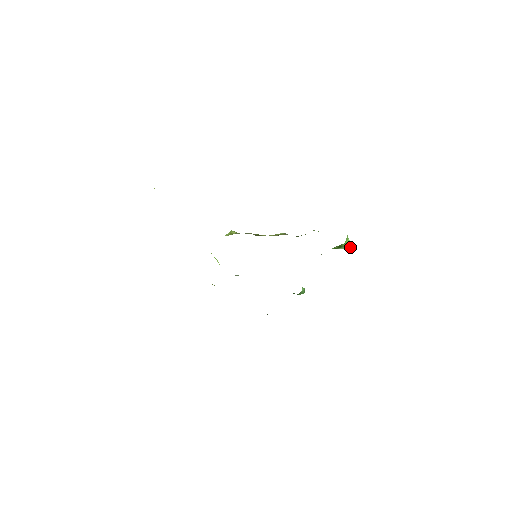
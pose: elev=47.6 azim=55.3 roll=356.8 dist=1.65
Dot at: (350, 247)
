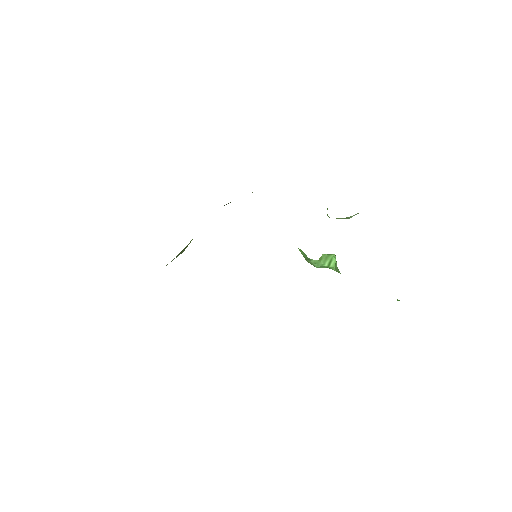
Dot at: occluded
